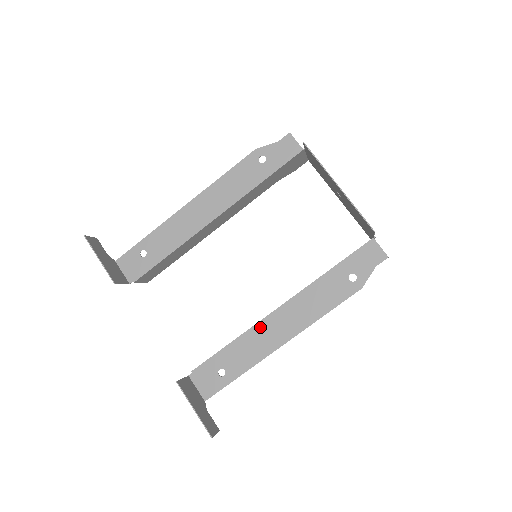
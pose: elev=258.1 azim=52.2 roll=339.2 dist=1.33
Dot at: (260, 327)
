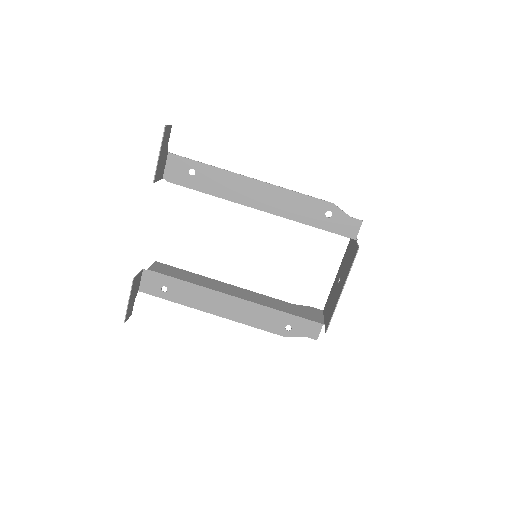
Dot at: (212, 293)
